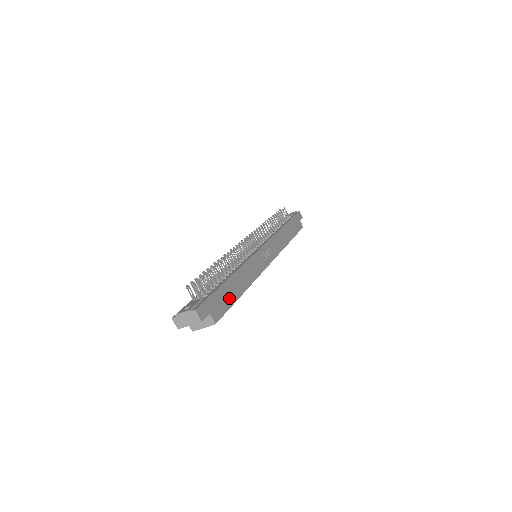
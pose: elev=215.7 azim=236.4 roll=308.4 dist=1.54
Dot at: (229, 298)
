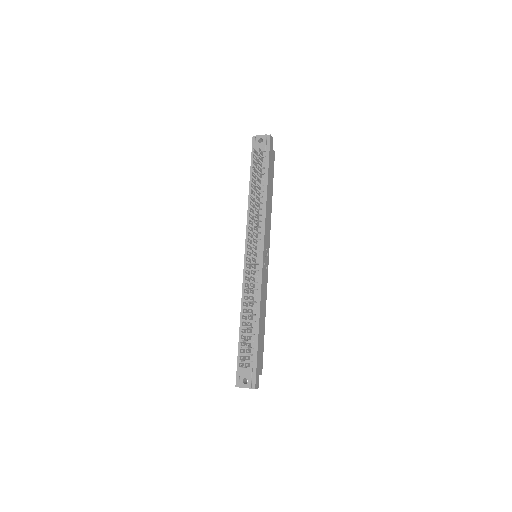
Dot at: (262, 344)
